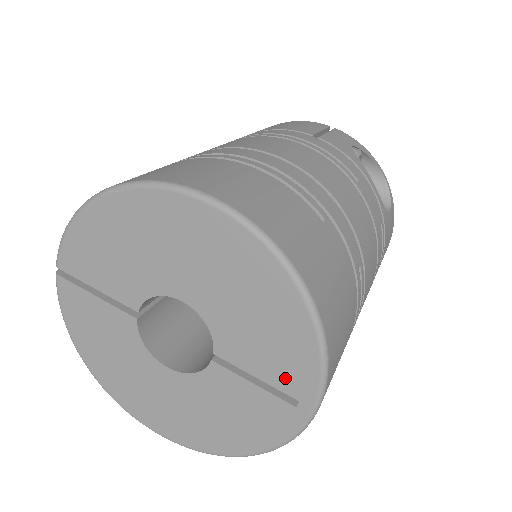
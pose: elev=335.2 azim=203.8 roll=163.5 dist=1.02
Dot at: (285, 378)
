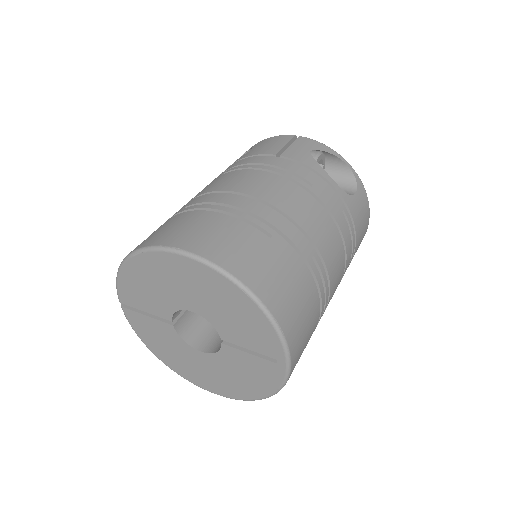
Dot at: (264, 347)
